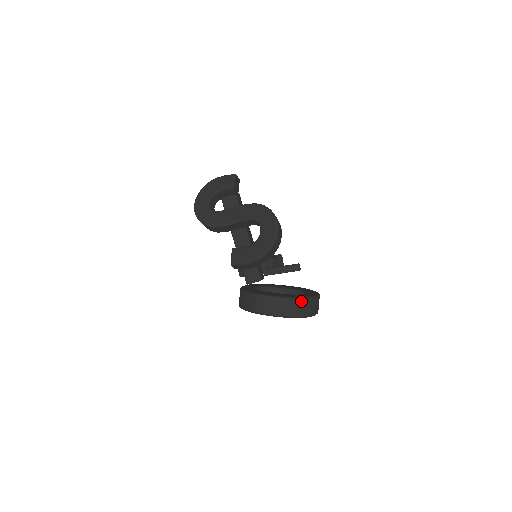
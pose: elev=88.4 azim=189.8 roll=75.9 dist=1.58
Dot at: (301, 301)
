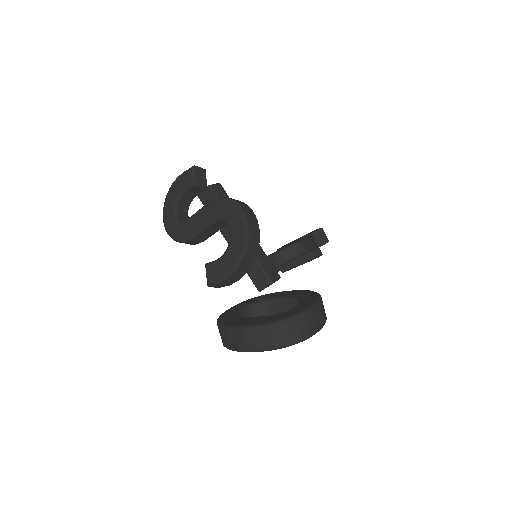
Dot at: (281, 325)
